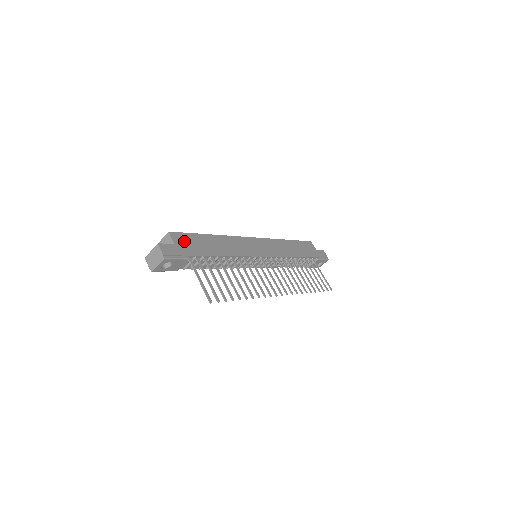
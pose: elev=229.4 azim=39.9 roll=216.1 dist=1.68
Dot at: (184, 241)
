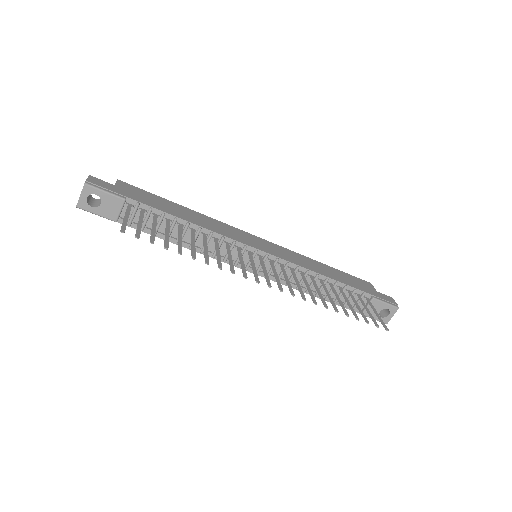
Dot at: (133, 191)
